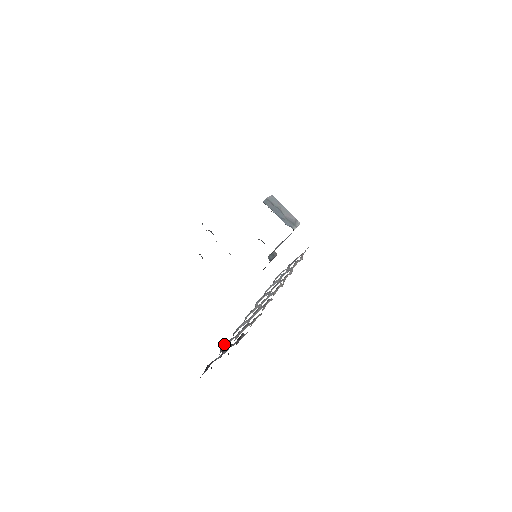
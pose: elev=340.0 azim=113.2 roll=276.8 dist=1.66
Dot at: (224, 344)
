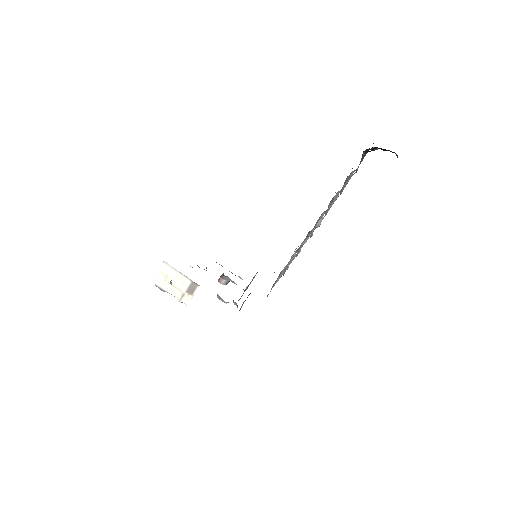
Dot at: occluded
